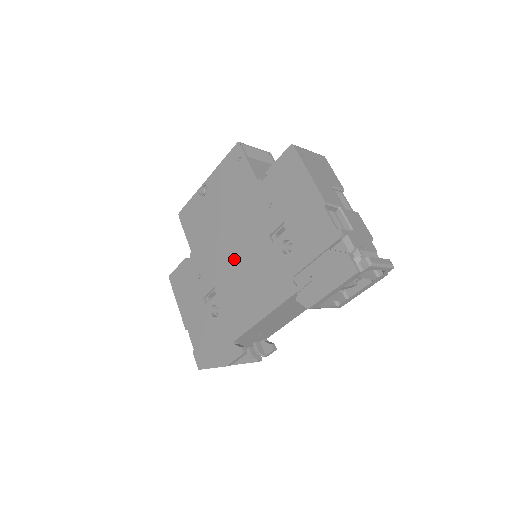
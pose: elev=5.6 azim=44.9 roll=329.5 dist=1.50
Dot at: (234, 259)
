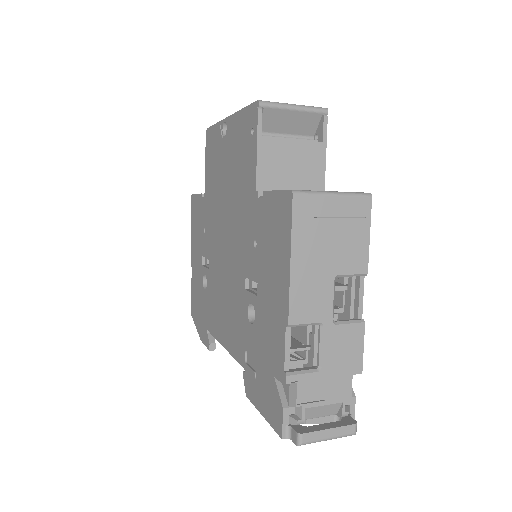
Dot at: (222, 255)
